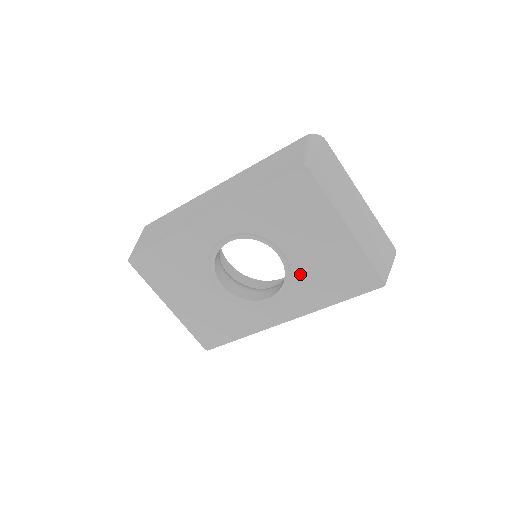
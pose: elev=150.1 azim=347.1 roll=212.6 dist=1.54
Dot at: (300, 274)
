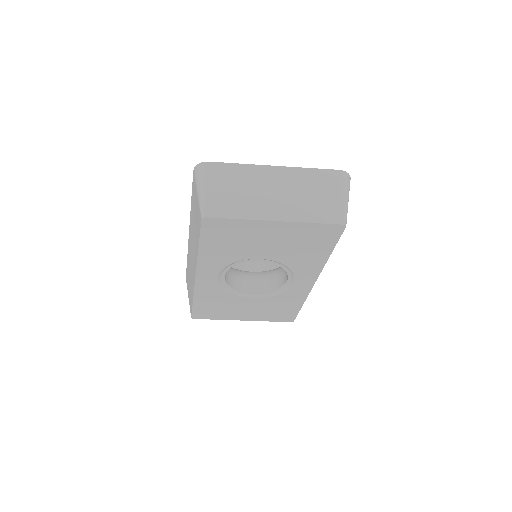
Dot at: (285, 260)
